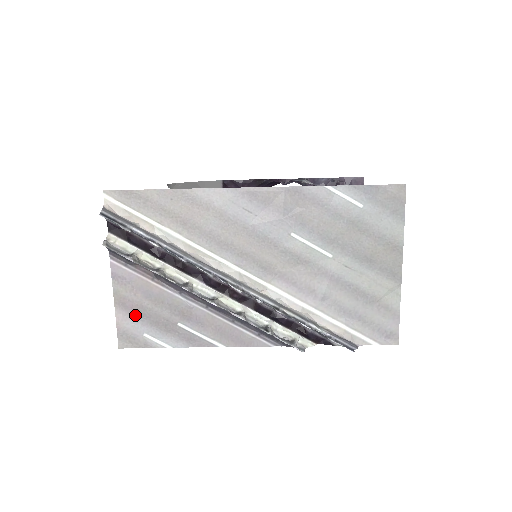
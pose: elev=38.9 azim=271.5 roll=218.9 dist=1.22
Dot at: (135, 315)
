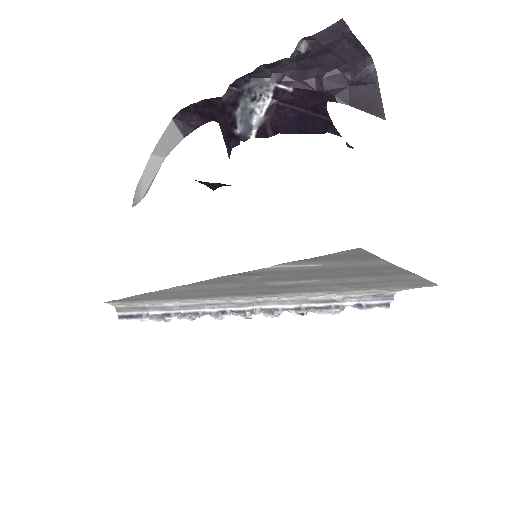
Dot at: occluded
